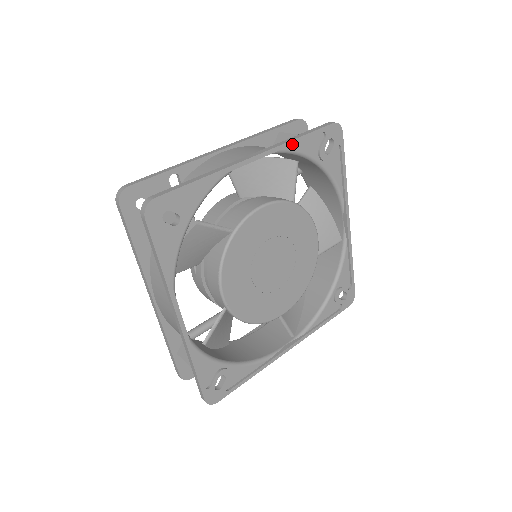
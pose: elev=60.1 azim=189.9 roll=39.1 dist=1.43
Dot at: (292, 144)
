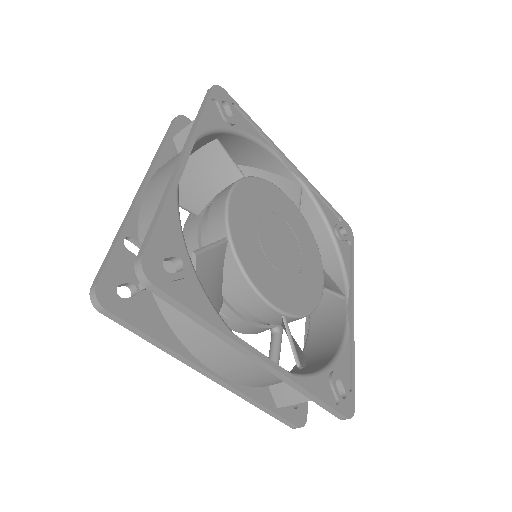
Dot at: (201, 124)
